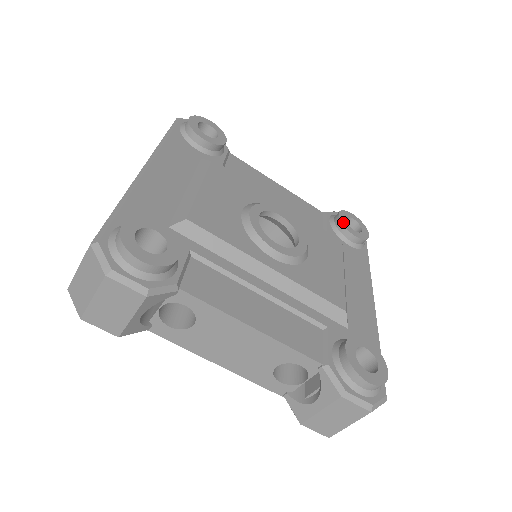
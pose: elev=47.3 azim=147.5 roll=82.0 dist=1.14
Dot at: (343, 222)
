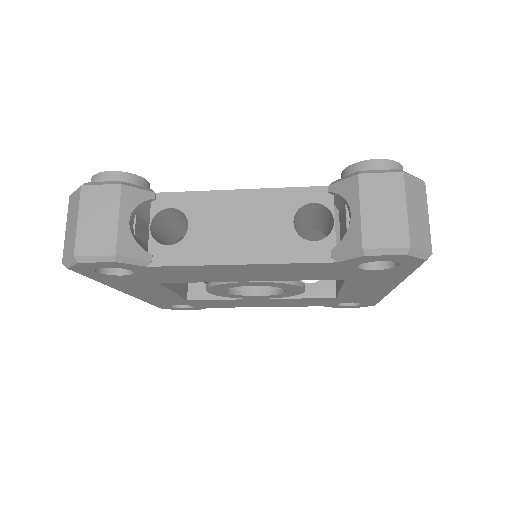
Dot at: occluded
